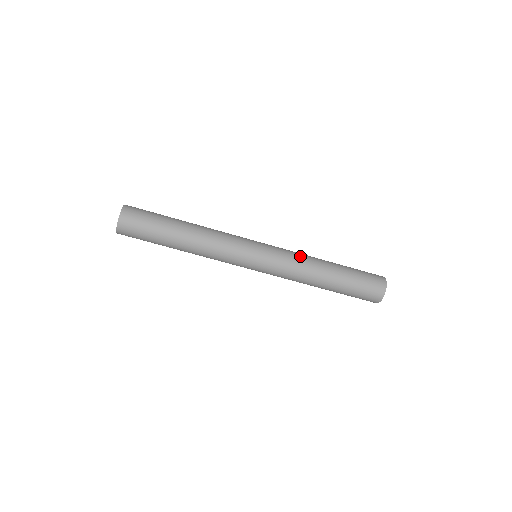
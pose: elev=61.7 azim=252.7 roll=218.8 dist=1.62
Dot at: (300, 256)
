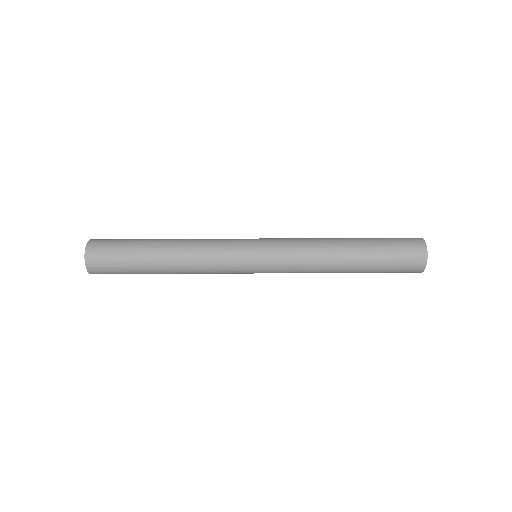
Dot at: (307, 239)
